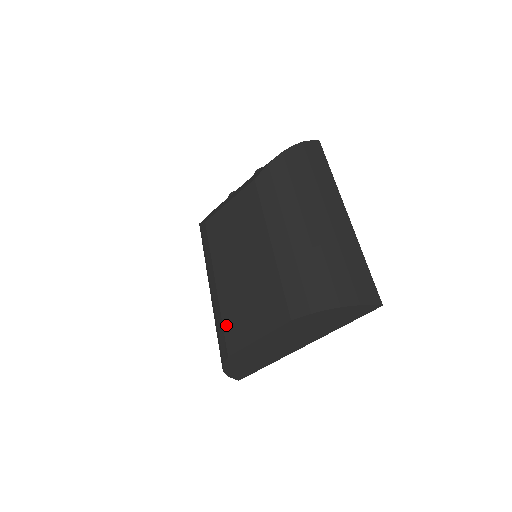
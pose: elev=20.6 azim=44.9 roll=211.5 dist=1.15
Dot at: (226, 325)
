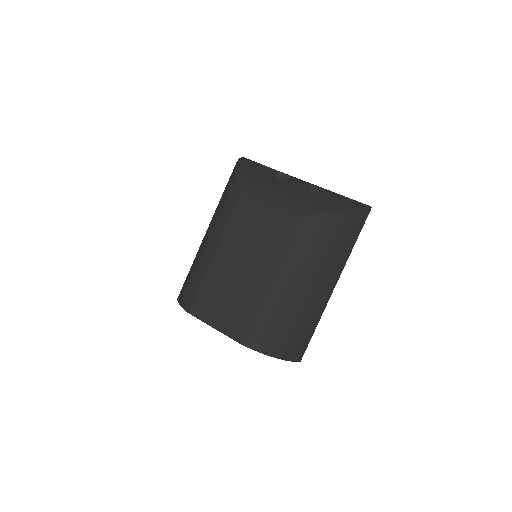
Dot at: (201, 292)
